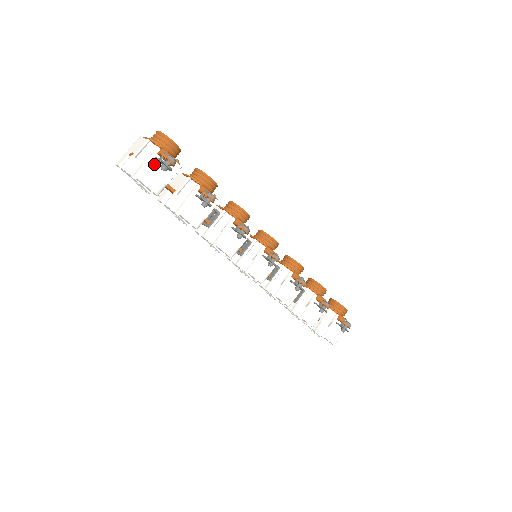
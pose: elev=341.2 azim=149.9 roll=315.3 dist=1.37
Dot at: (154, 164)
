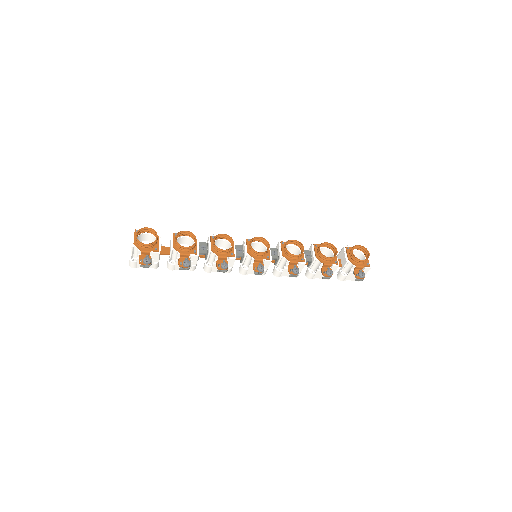
Dot at: occluded
